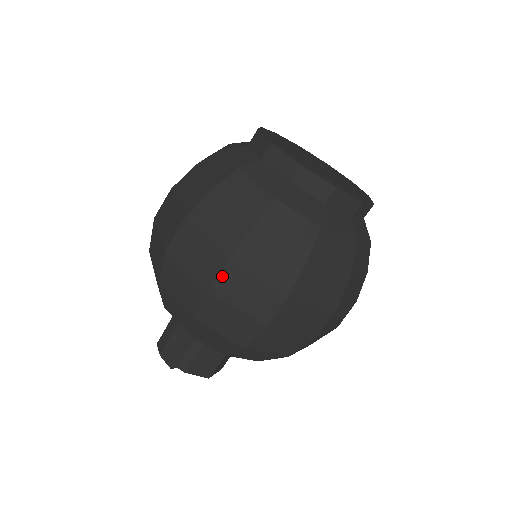
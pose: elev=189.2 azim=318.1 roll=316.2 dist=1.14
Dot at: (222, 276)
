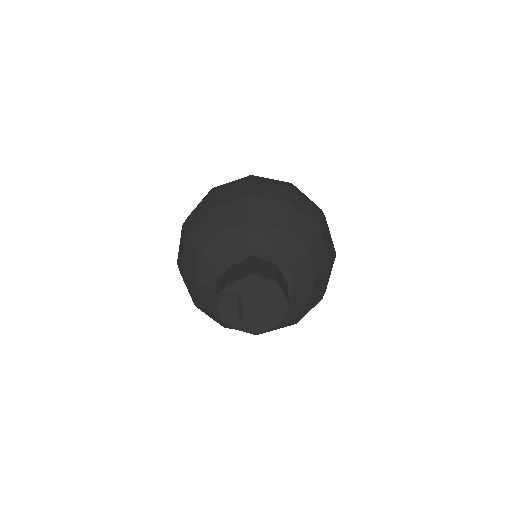
Dot at: occluded
